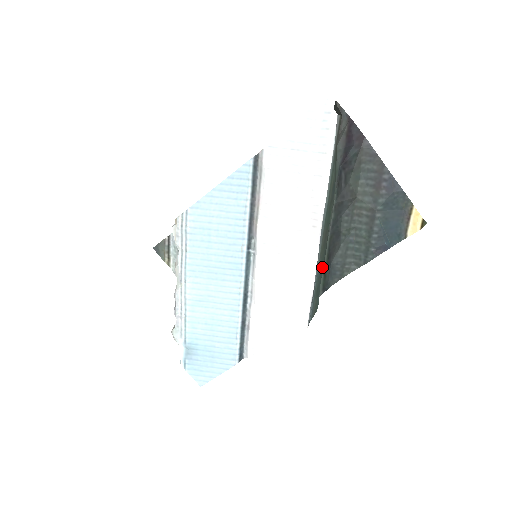
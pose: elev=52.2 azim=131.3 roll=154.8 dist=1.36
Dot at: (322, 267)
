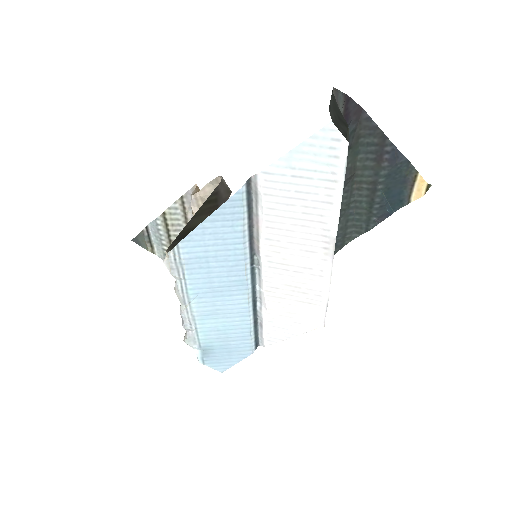
Dot at: occluded
